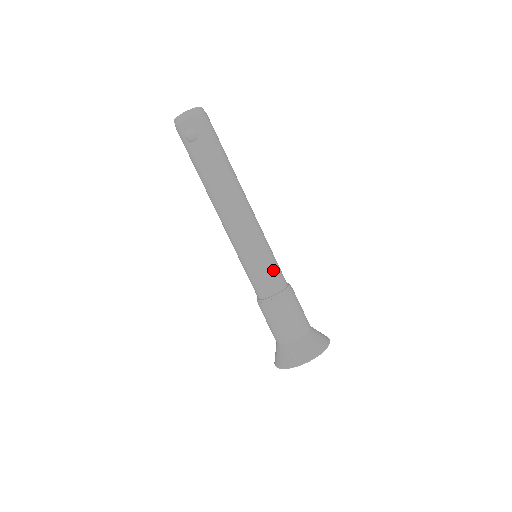
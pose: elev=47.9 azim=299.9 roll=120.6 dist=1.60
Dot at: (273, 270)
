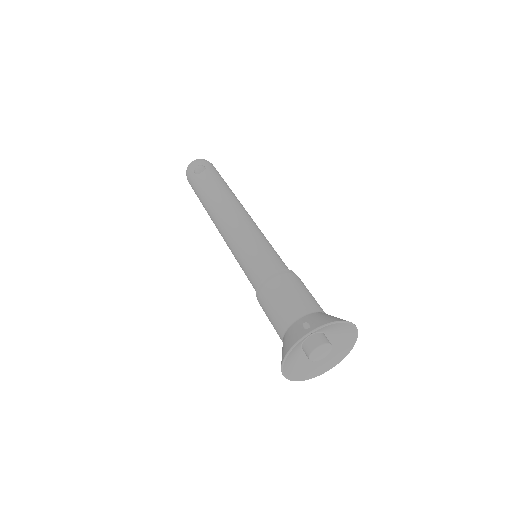
Dot at: (275, 254)
